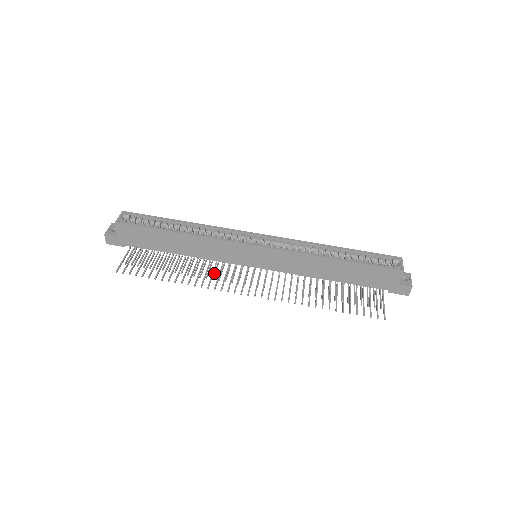
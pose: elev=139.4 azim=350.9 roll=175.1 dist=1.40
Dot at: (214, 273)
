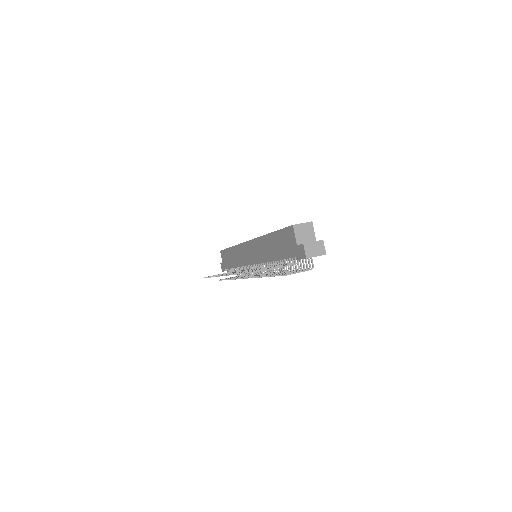
Dot at: occluded
